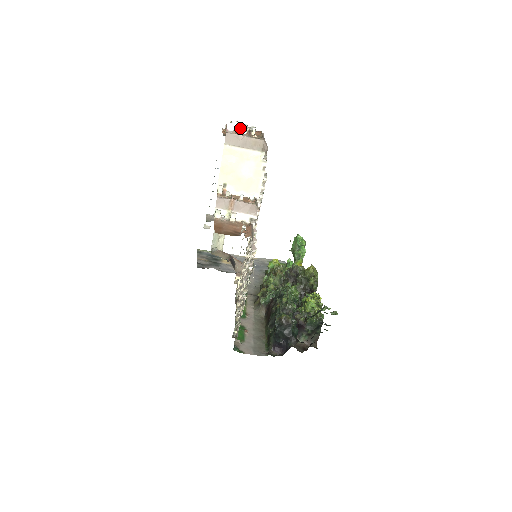
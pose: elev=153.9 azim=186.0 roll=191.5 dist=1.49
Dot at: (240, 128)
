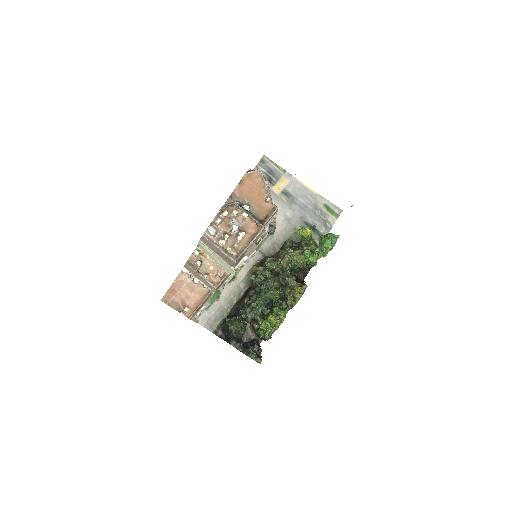
Dot at: (232, 222)
